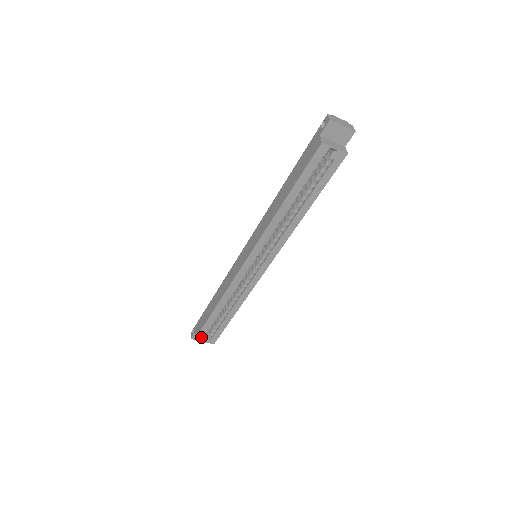
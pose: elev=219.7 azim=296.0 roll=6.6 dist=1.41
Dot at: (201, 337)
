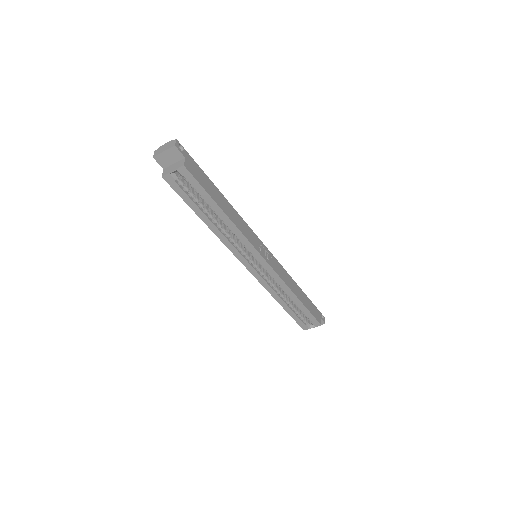
Dot at: (305, 326)
